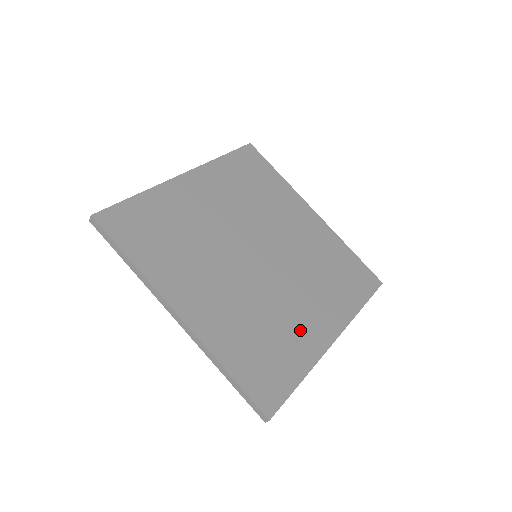
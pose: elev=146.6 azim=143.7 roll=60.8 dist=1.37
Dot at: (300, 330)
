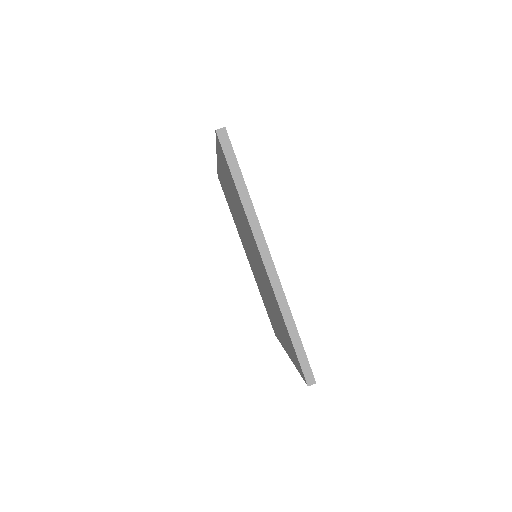
Dot at: occluded
